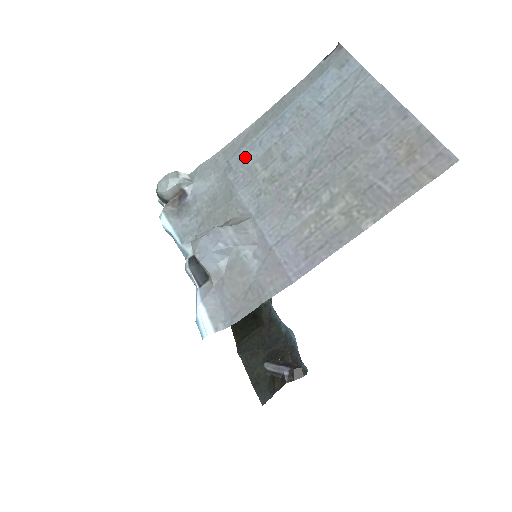
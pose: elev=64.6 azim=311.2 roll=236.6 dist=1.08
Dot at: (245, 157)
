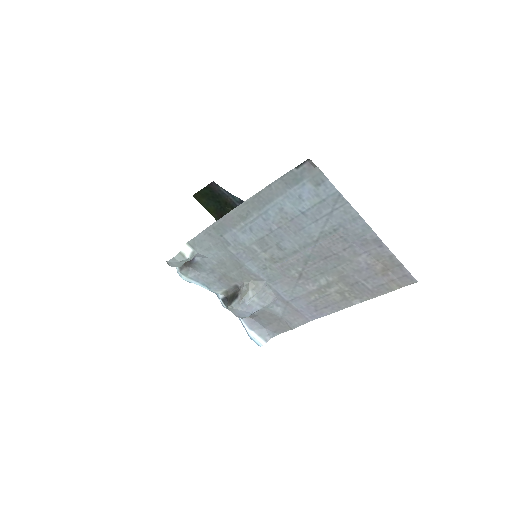
Dot at: (240, 238)
